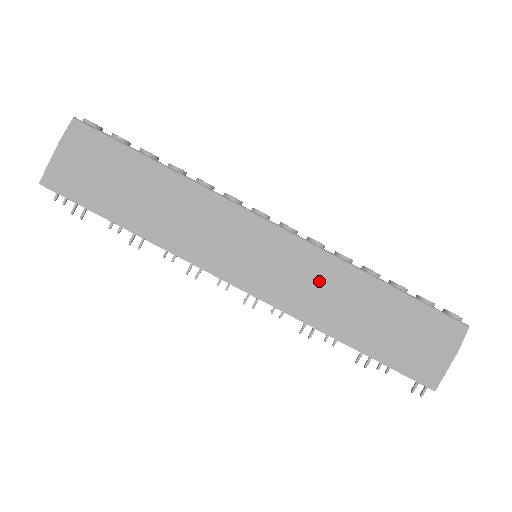
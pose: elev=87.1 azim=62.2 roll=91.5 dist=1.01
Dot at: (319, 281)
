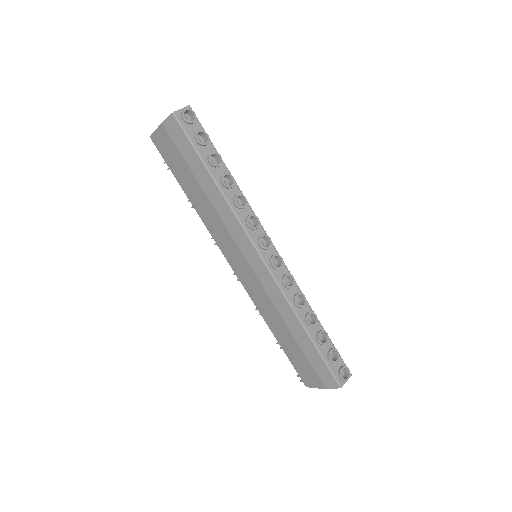
Dot at: (272, 303)
